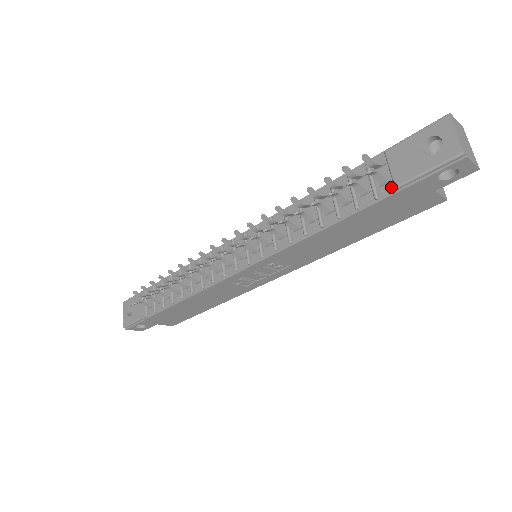
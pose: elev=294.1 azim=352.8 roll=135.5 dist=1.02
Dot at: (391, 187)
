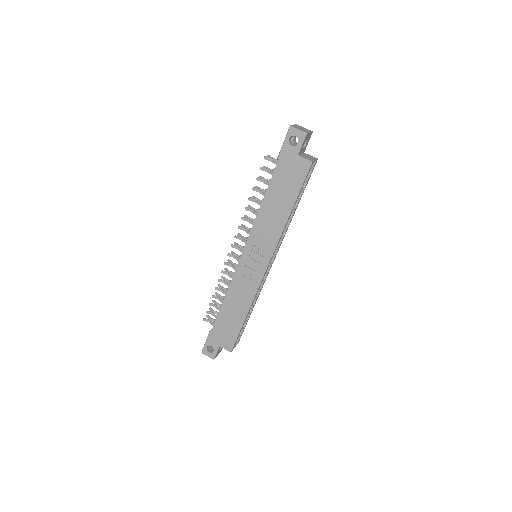
Dot at: (279, 162)
